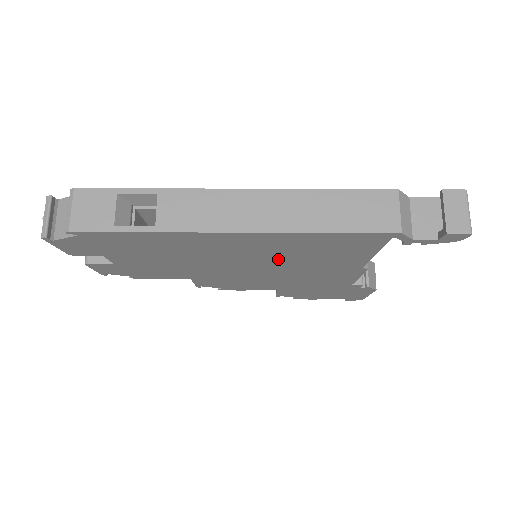
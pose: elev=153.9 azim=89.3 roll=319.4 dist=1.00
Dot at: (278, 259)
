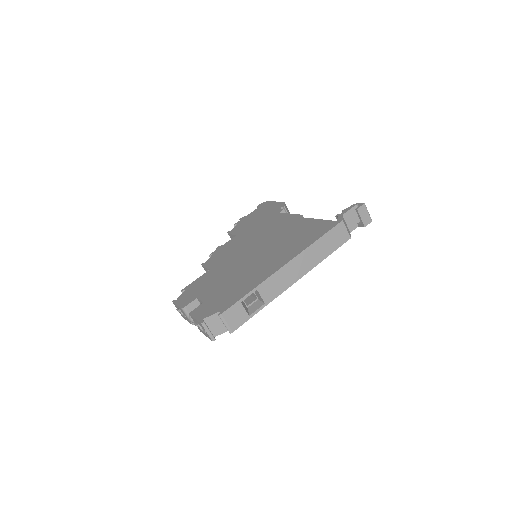
Dot at: occluded
